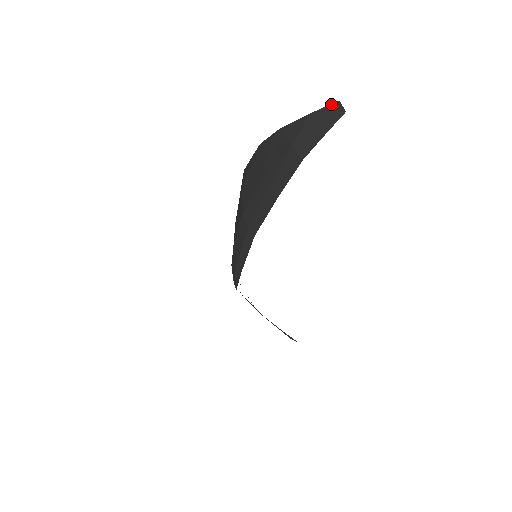
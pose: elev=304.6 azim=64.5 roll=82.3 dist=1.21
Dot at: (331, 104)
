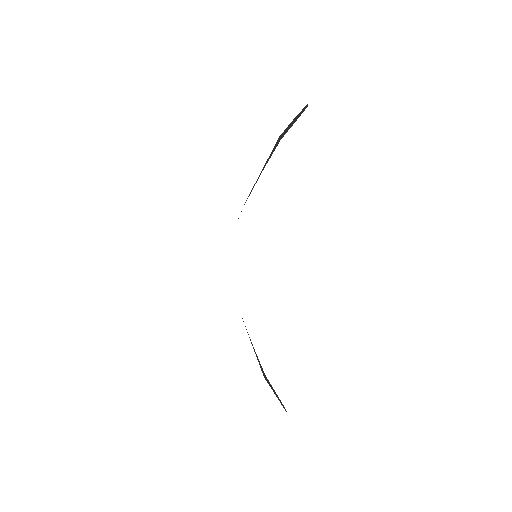
Dot at: (304, 108)
